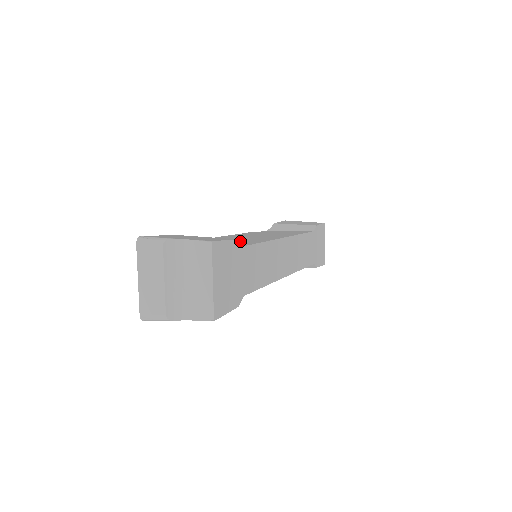
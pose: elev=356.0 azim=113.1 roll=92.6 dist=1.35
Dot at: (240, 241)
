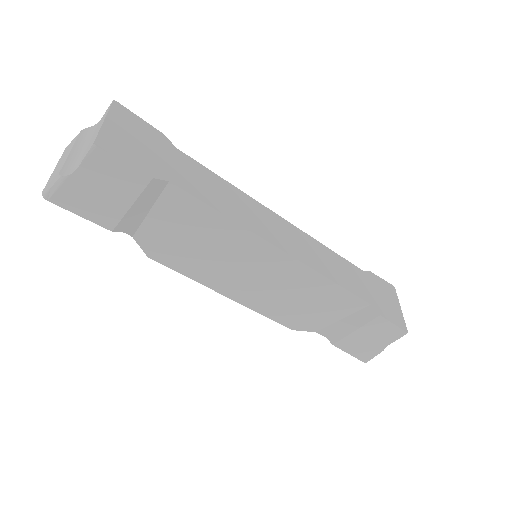
Dot at: occluded
